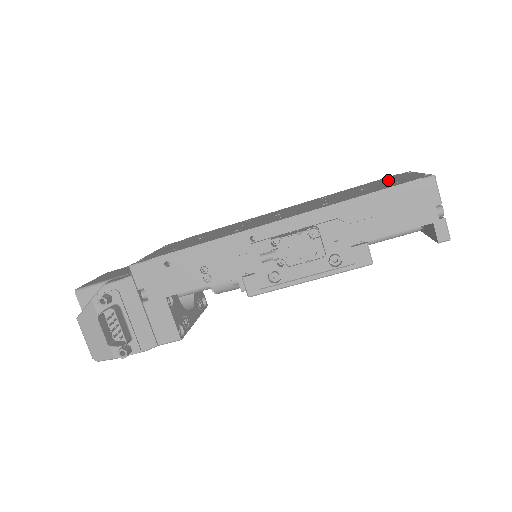
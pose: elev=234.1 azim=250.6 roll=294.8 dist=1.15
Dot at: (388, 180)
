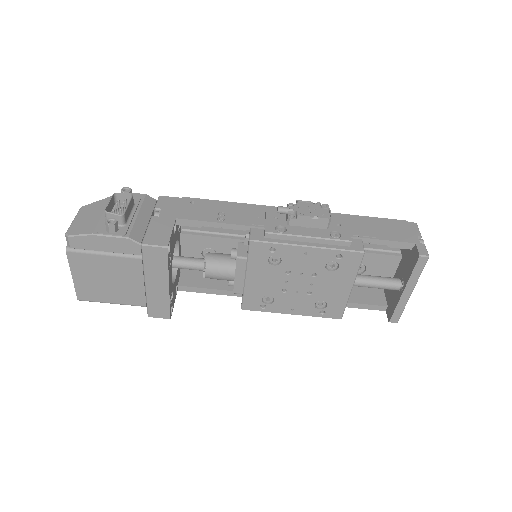
Dot at: occluded
